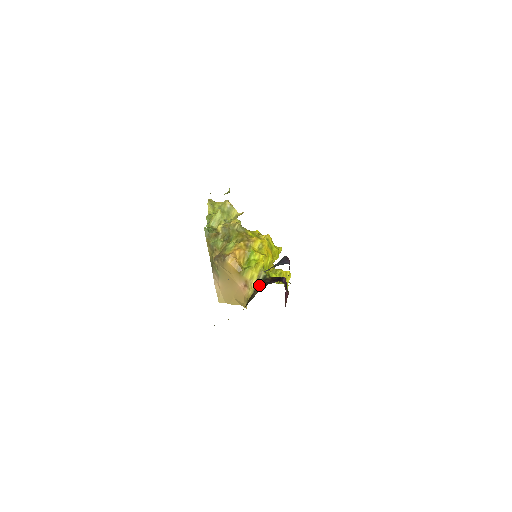
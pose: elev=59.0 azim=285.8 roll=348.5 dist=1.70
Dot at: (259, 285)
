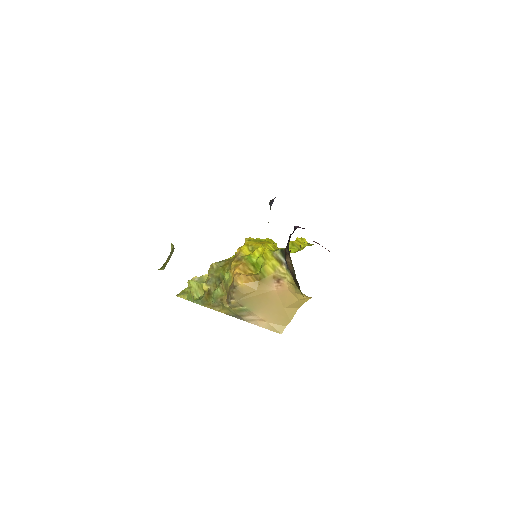
Dot at: occluded
